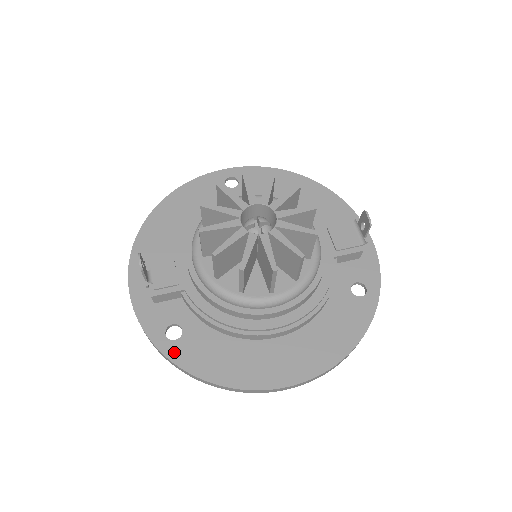
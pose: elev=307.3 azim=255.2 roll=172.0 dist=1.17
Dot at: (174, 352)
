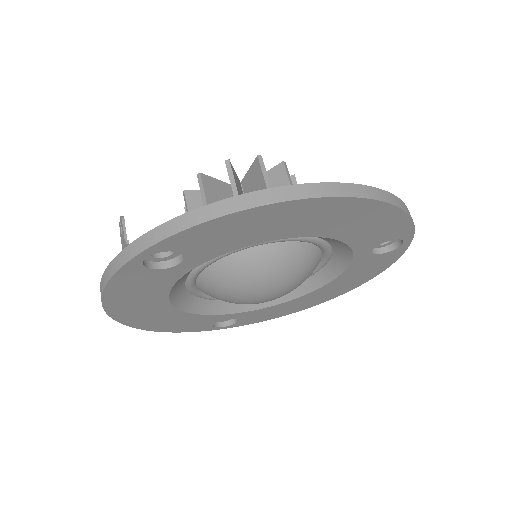
Dot at: occluded
